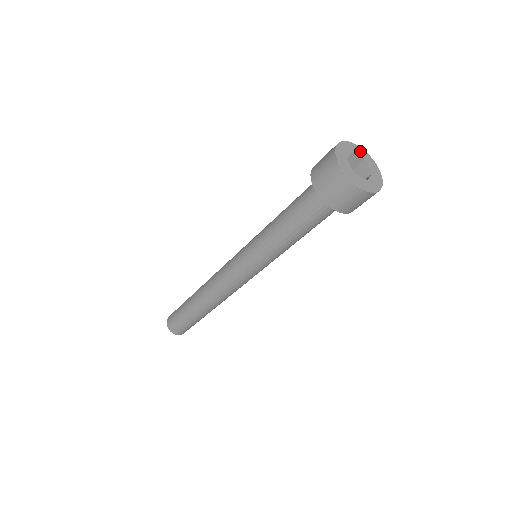
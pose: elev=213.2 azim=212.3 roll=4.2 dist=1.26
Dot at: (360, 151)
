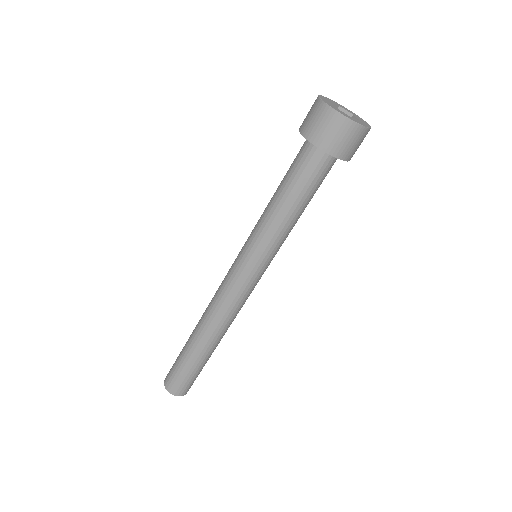
Dot at: (330, 100)
